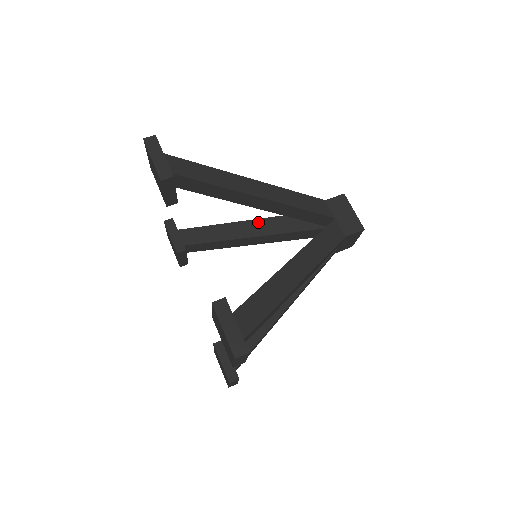
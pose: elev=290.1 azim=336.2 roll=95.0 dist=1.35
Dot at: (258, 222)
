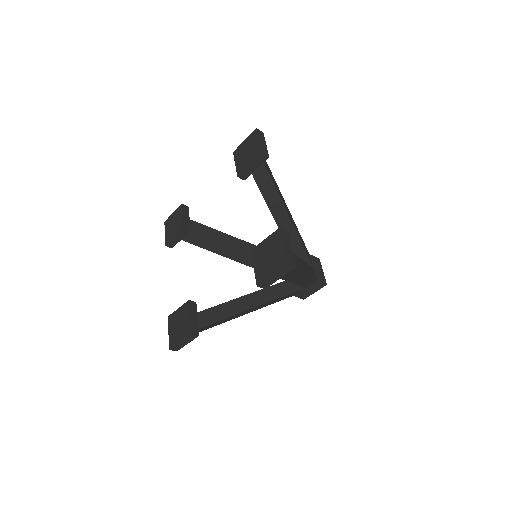
Dot at: (251, 246)
